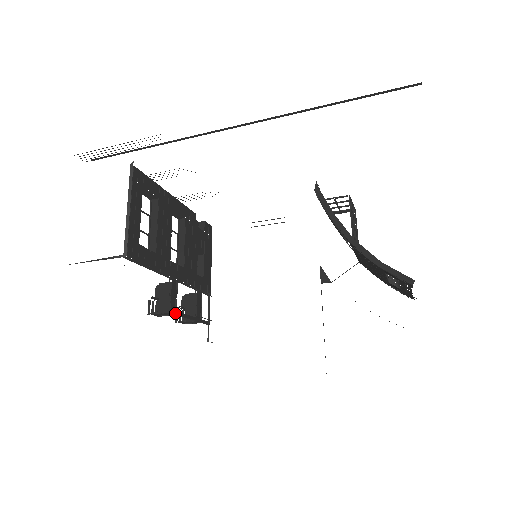
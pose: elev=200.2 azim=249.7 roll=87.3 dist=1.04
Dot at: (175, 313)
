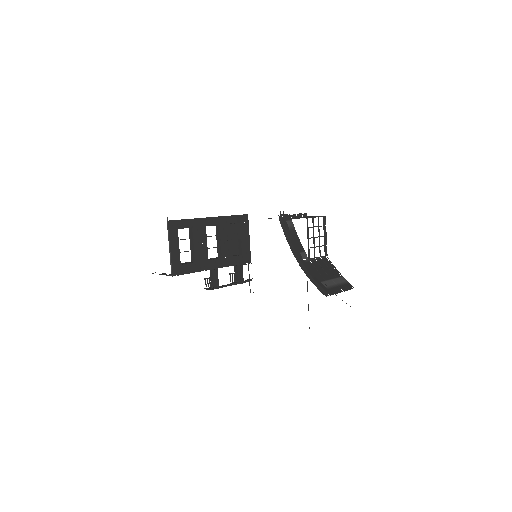
Dot at: (218, 288)
